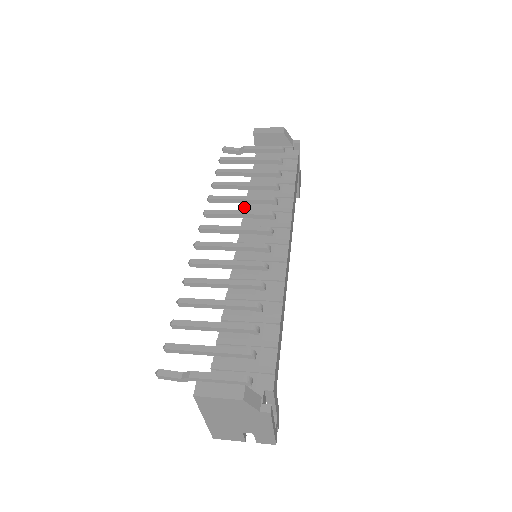
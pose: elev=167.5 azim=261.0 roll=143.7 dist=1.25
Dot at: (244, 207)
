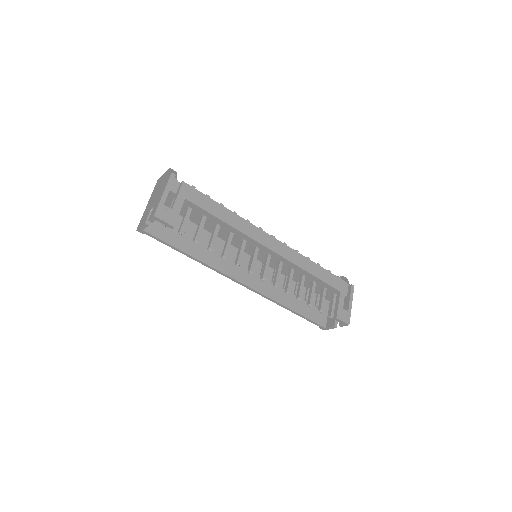
Dot at: occluded
